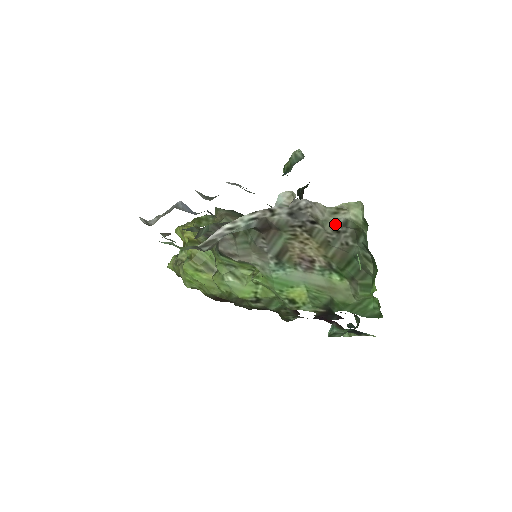
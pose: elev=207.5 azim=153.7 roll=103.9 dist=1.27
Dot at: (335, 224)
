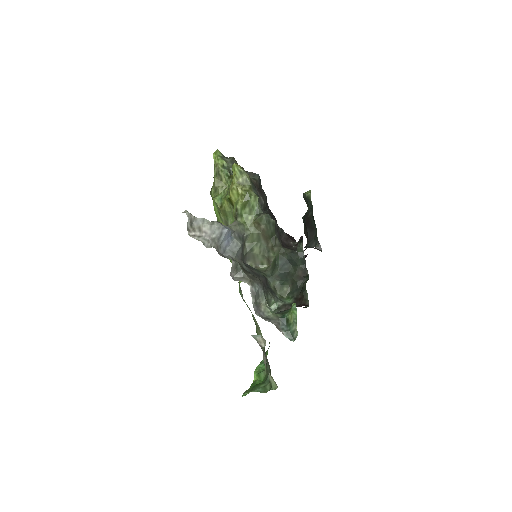
Dot at: occluded
